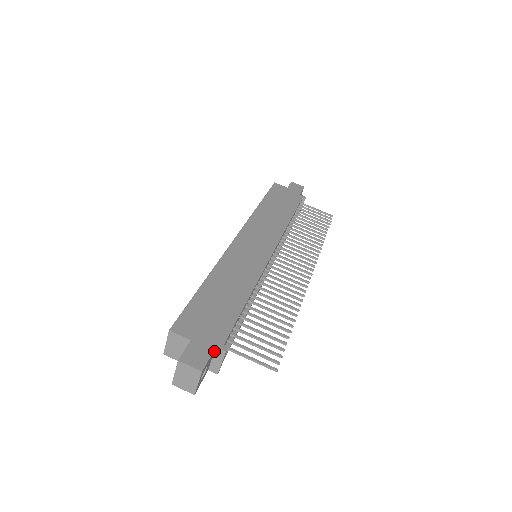
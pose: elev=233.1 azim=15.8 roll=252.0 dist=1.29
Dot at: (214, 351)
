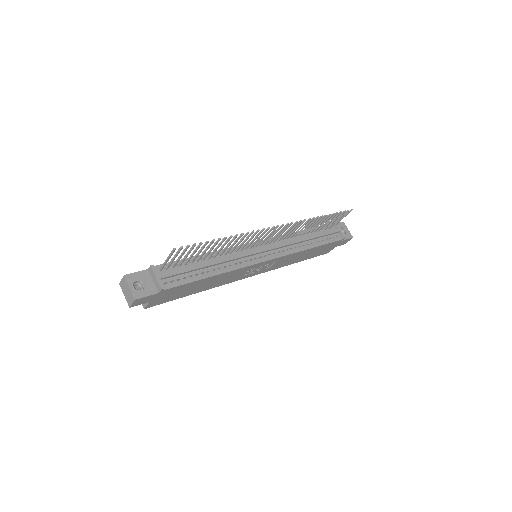
Dot at: (150, 274)
